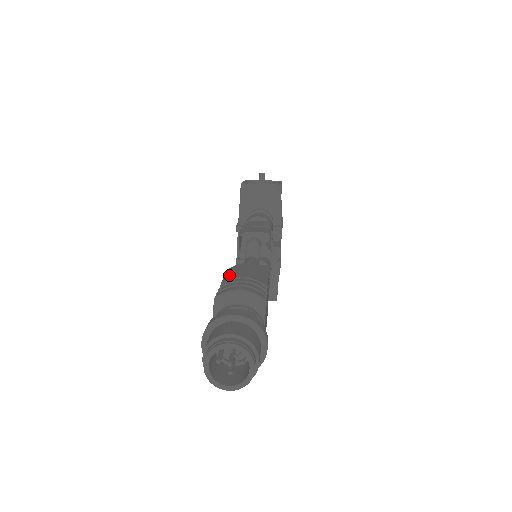
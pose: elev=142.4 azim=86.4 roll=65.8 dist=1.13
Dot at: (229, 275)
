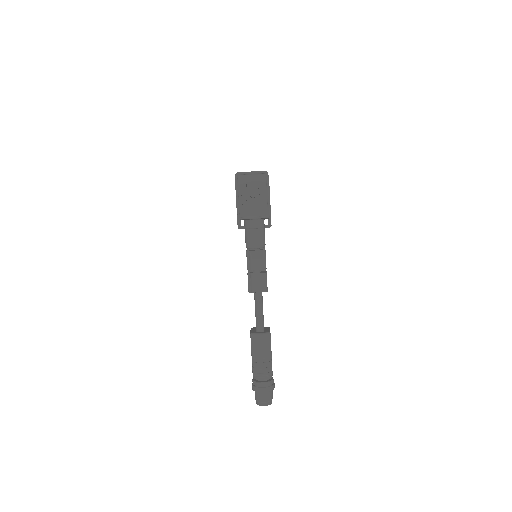
Dot at: (254, 351)
